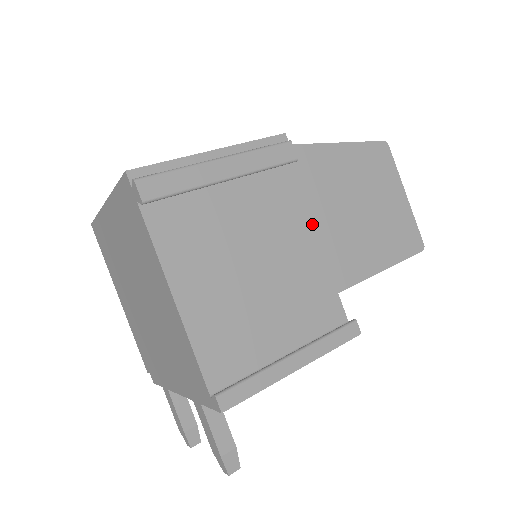
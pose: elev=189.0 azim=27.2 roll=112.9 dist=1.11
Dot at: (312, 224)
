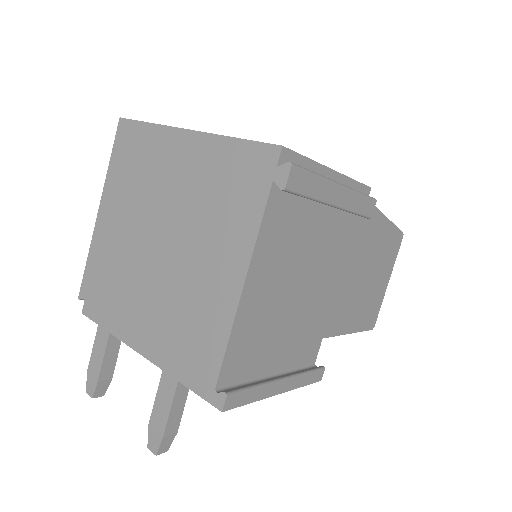
Dot at: (342, 273)
